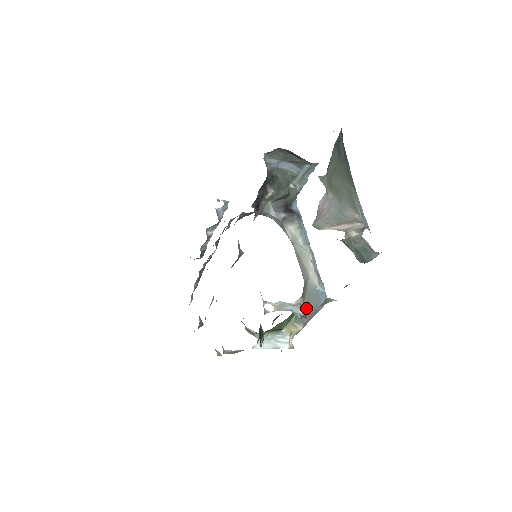
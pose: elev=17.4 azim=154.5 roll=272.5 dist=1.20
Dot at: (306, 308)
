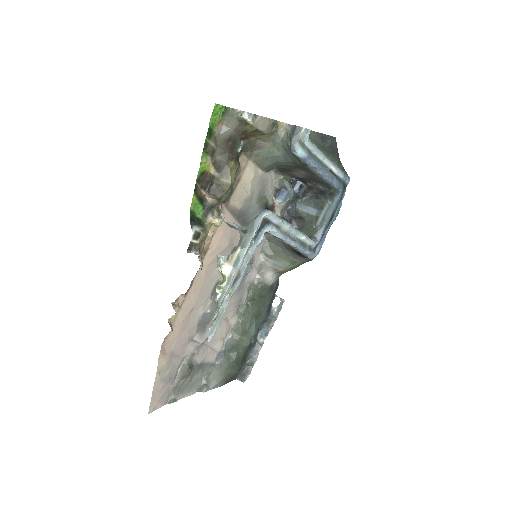
Dot at: (250, 225)
